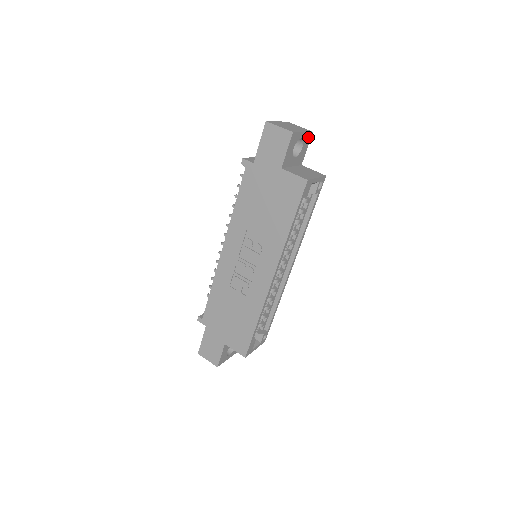
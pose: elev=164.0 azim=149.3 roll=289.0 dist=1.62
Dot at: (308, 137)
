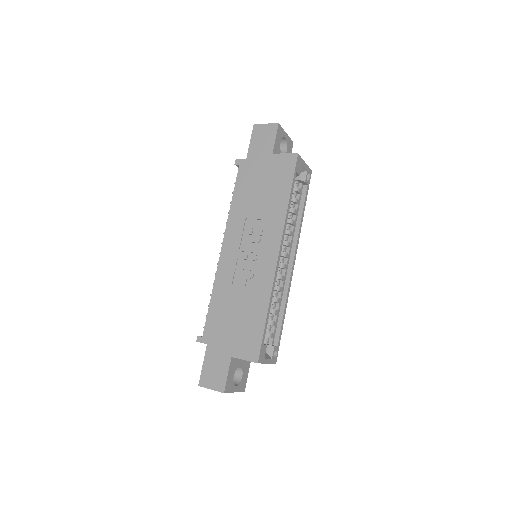
Dot at: (290, 144)
